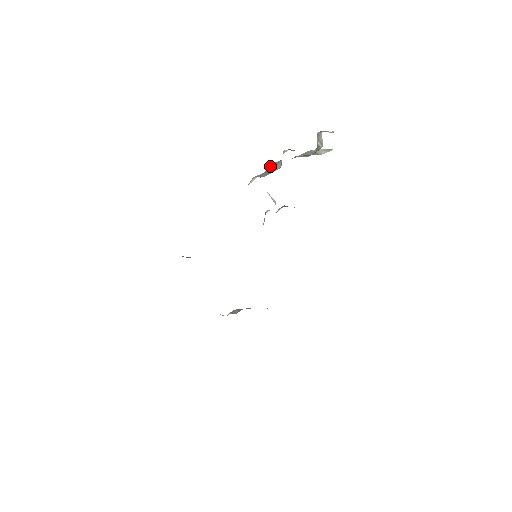
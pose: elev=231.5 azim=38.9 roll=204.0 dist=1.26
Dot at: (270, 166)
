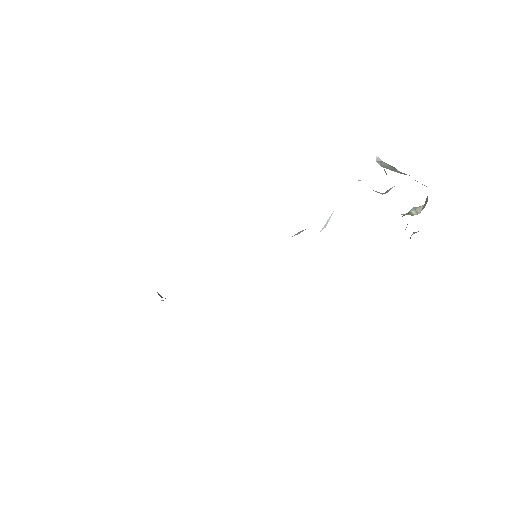
Dot at: occluded
